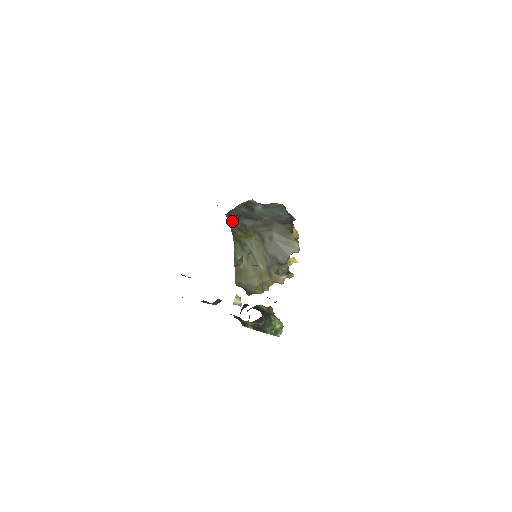
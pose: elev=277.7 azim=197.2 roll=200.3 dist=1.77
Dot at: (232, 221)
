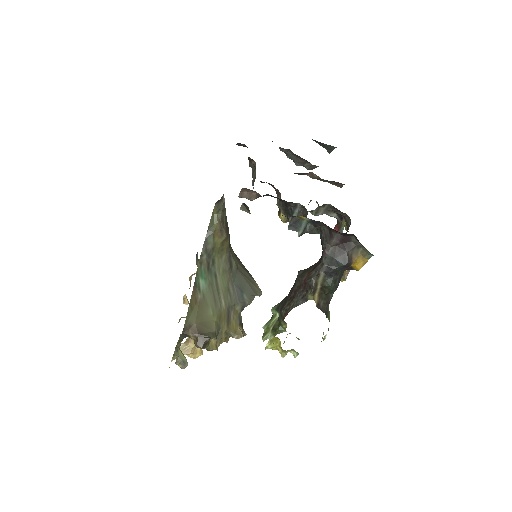
Dot at: (220, 214)
